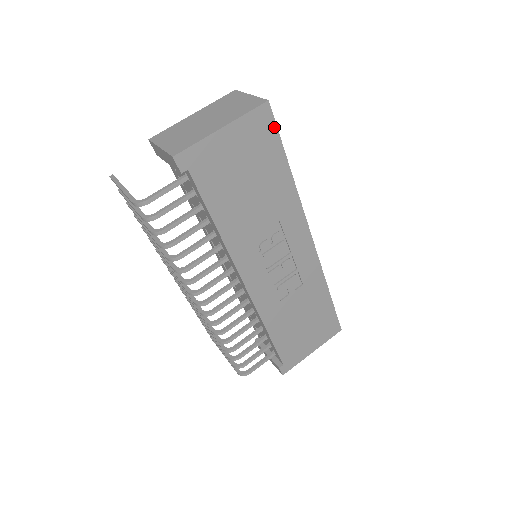
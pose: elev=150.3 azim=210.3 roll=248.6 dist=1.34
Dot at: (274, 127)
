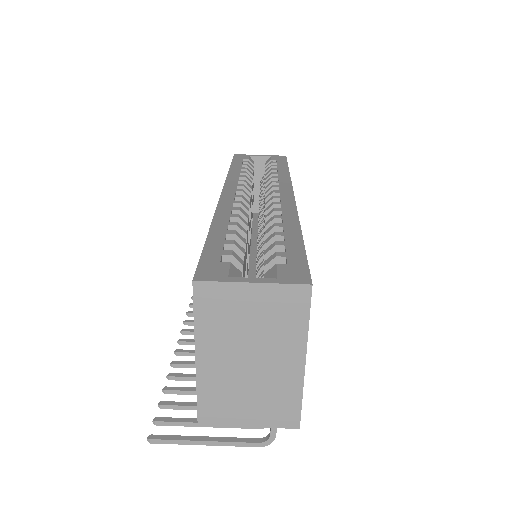
Dot at: occluded
